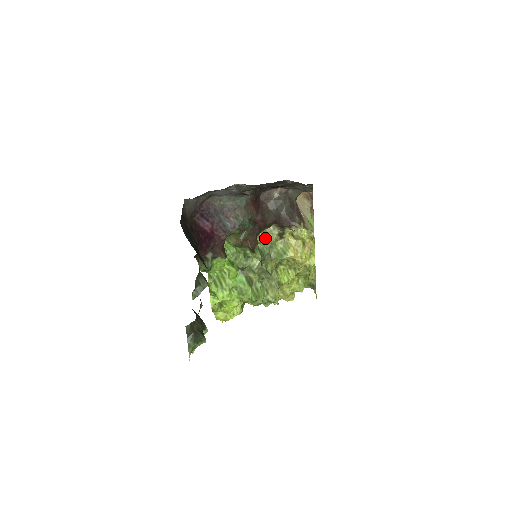
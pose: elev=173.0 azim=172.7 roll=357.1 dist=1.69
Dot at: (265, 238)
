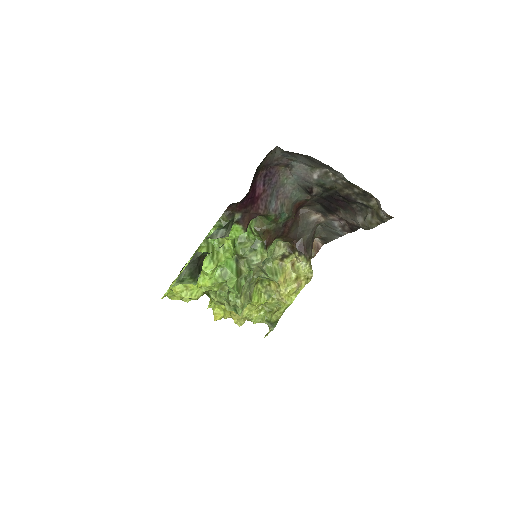
Dot at: occluded
